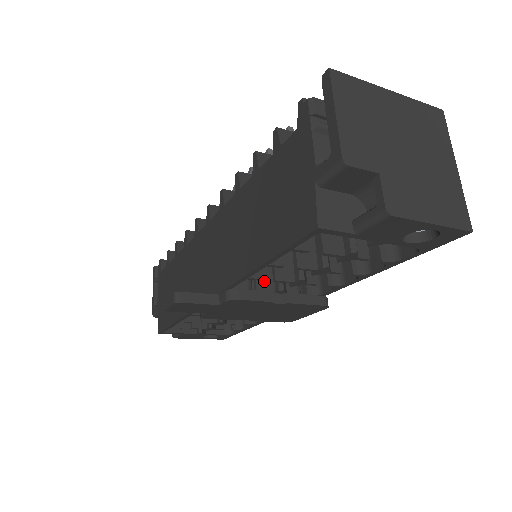
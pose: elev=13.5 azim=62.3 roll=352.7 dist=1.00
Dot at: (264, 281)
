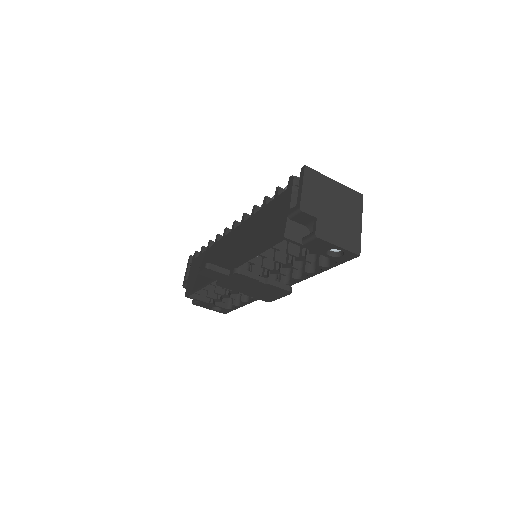
Dot at: (257, 268)
